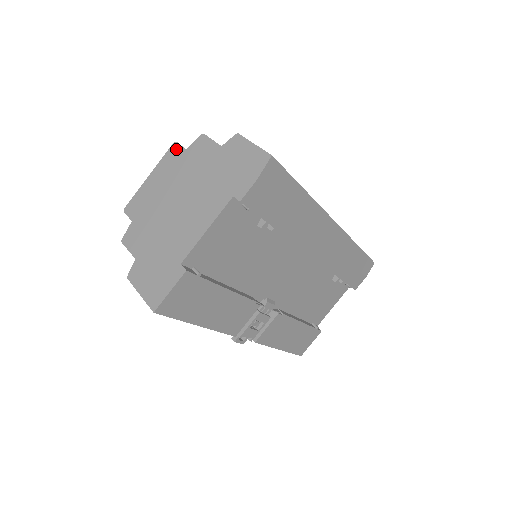
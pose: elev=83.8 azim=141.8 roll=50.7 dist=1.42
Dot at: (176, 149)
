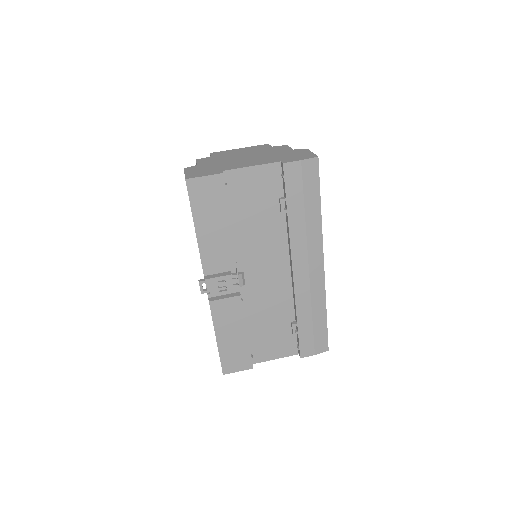
Dot at: (266, 145)
